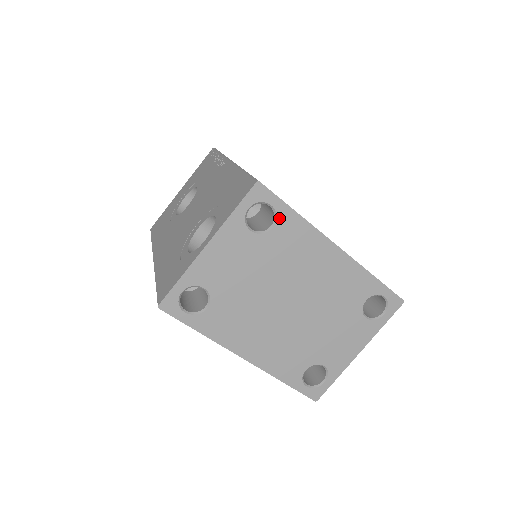
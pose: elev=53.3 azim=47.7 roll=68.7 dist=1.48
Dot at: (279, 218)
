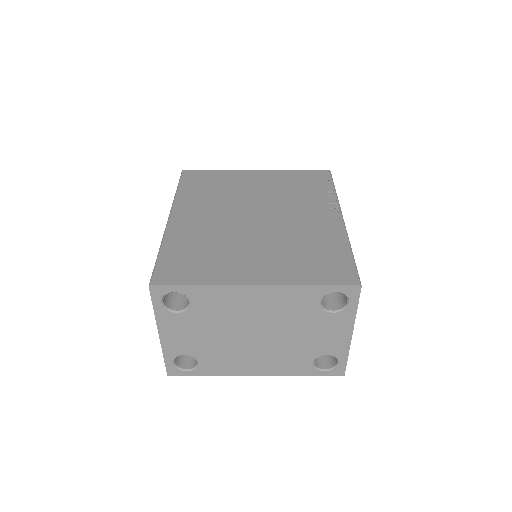
Dot at: (188, 295)
